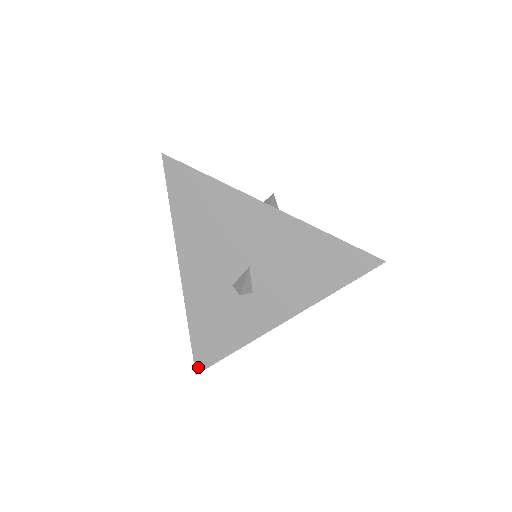
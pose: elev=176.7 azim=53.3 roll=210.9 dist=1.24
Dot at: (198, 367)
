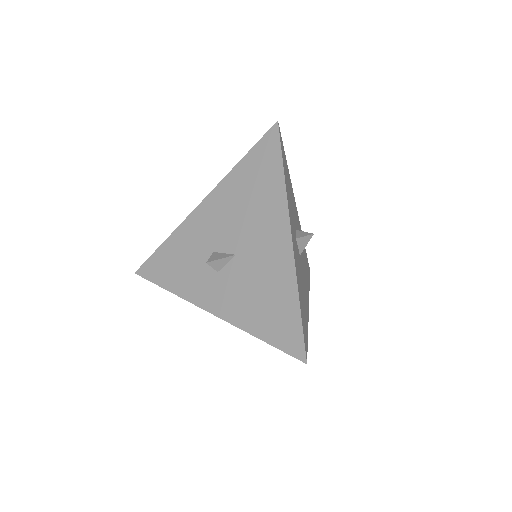
Dot at: (141, 271)
